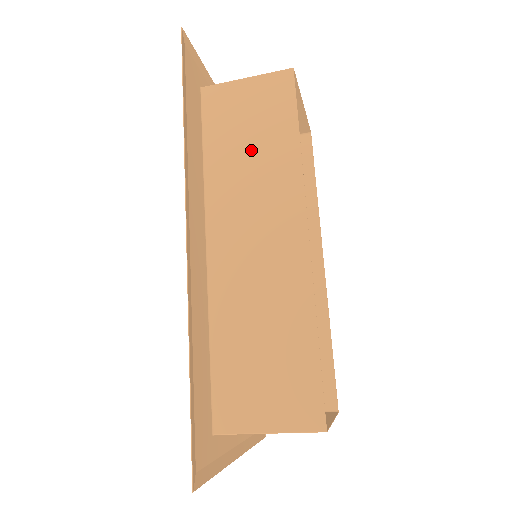
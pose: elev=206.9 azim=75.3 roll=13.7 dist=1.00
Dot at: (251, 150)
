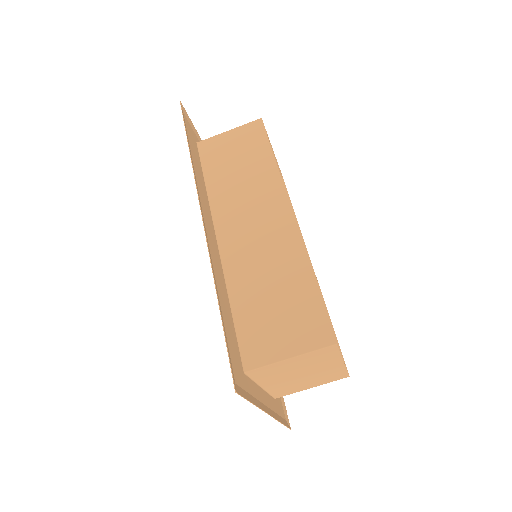
Dot at: (240, 171)
